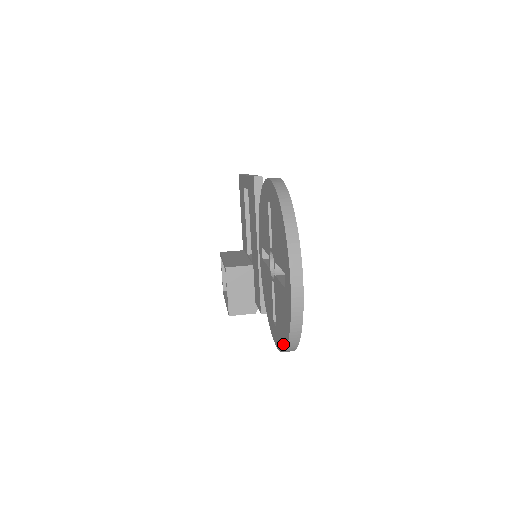
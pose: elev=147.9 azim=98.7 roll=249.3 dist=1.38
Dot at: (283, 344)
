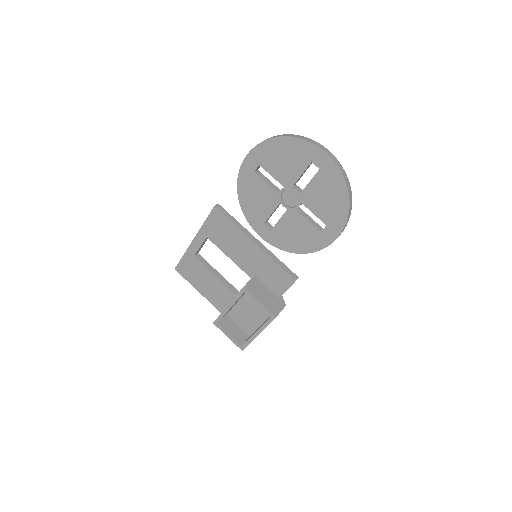
Dot at: (344, 210)
